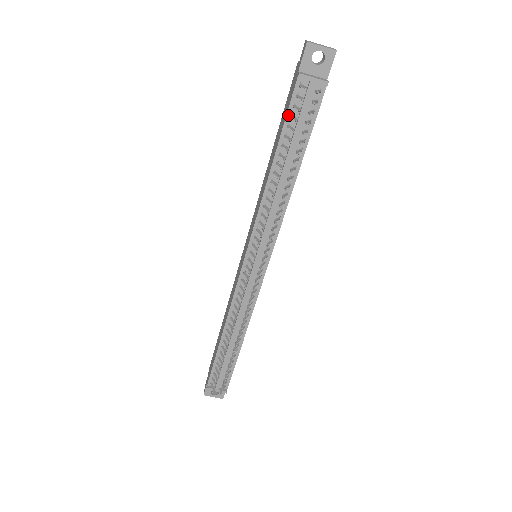
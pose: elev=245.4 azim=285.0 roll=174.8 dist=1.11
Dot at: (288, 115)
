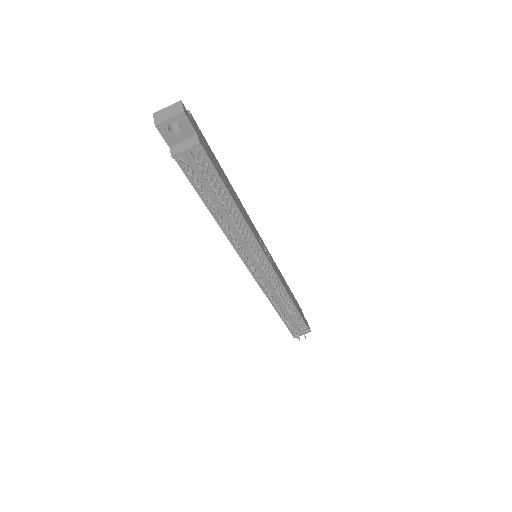
Dot at: (191, 182)
